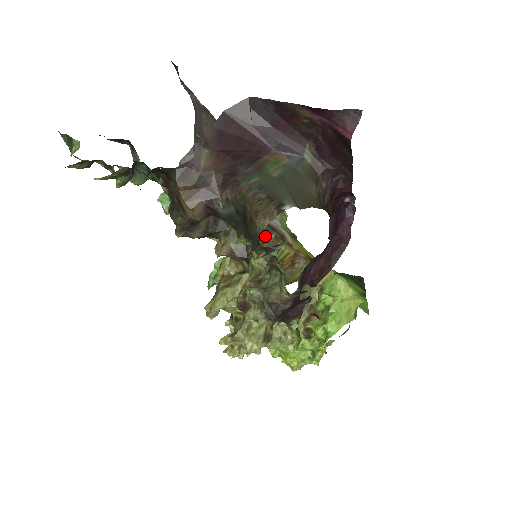
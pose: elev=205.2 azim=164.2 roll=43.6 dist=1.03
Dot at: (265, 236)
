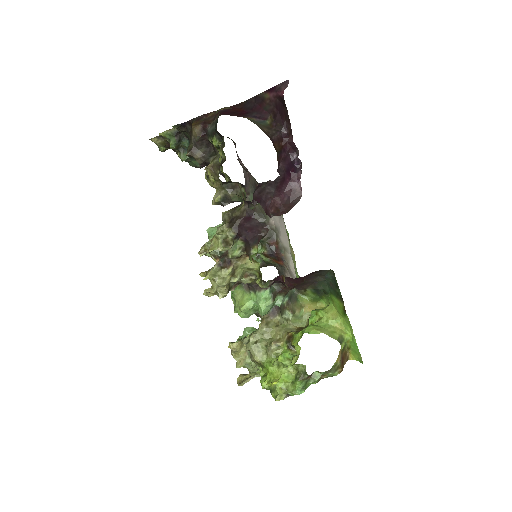
Dot at: occluded
